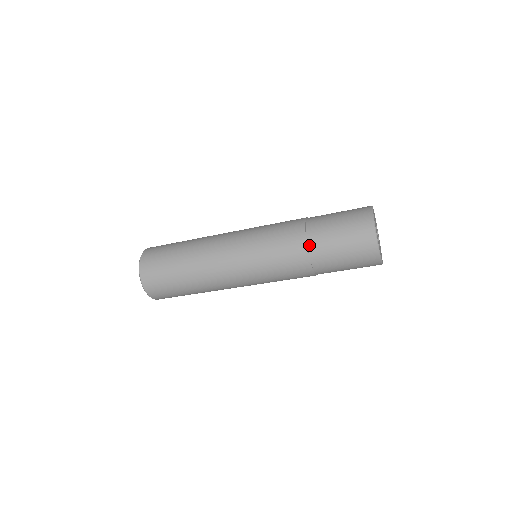
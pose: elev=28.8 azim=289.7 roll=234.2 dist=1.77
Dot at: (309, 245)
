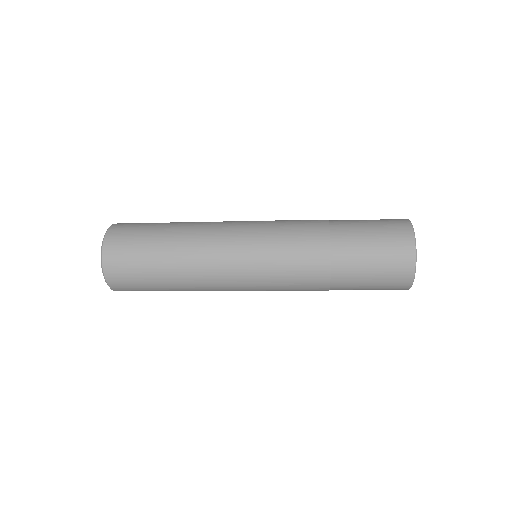
Dot at: (333, 277)
